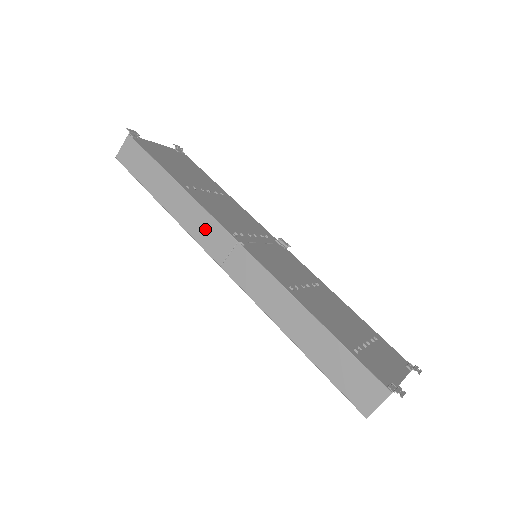
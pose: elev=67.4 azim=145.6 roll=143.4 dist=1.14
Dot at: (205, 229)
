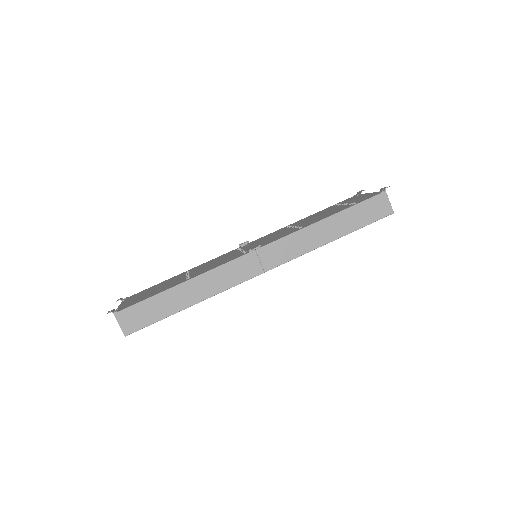
Dot at: (232, 273)
